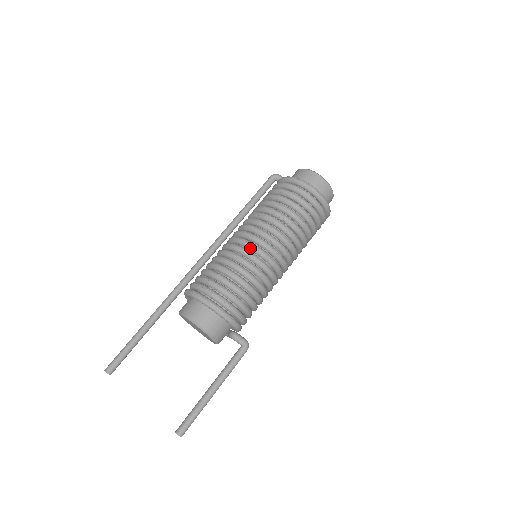
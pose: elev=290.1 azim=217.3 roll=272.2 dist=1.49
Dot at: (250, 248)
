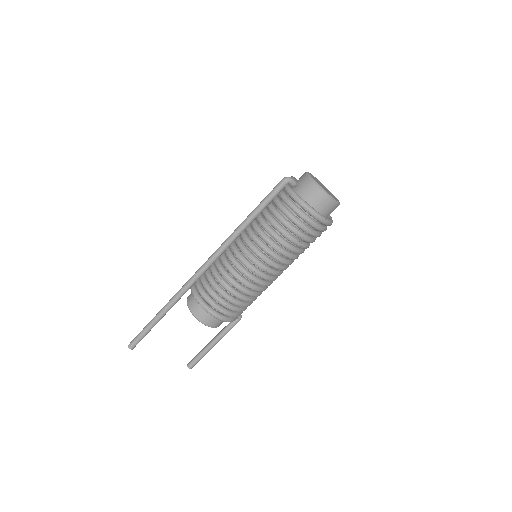
Dot at: occluded
